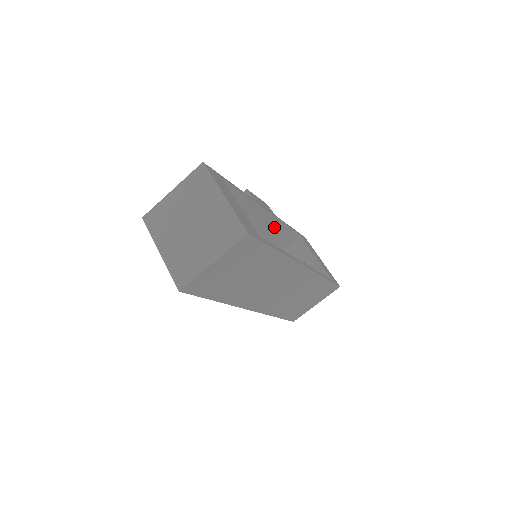
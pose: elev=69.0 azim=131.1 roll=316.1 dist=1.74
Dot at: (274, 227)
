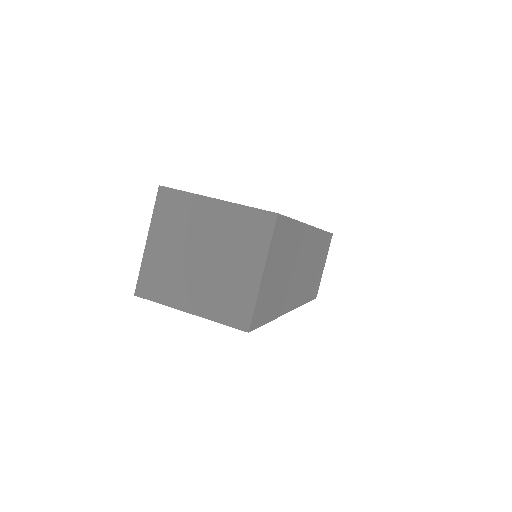
Dot at: occluded
